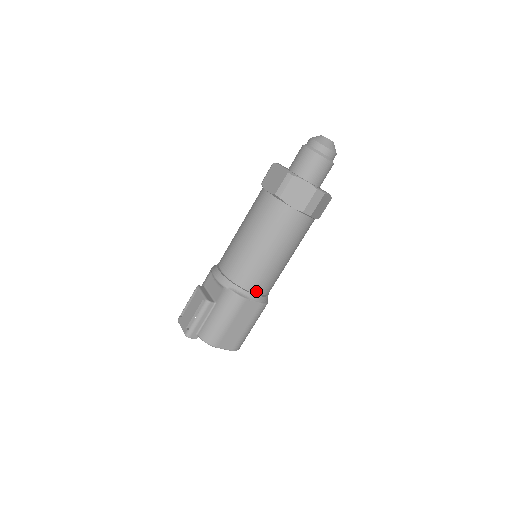
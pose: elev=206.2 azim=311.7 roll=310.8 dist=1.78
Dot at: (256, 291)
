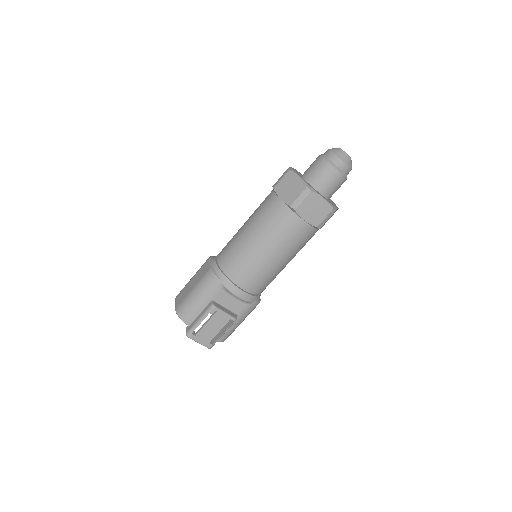
Dot at: occluded
